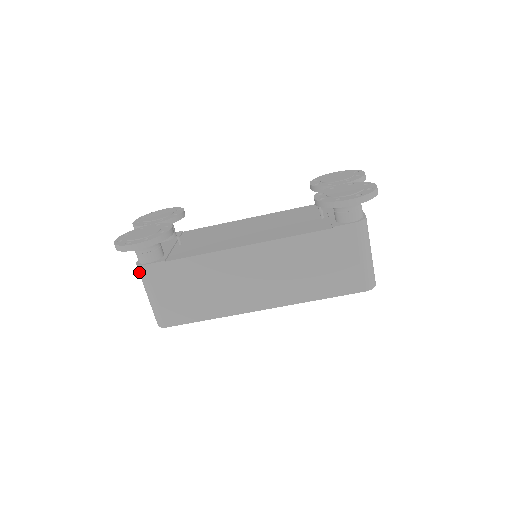
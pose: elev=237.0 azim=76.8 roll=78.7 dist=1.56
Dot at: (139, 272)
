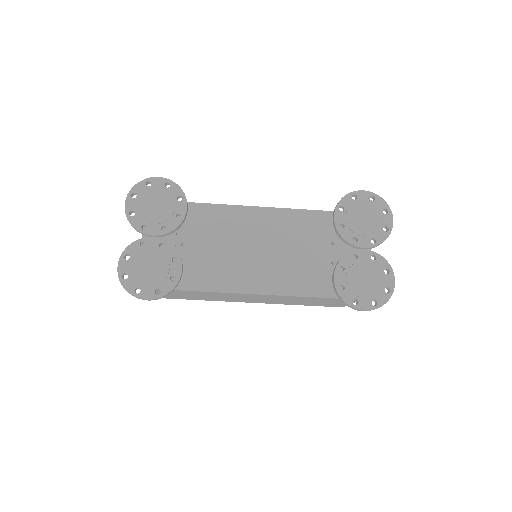
Dot at: occluded
